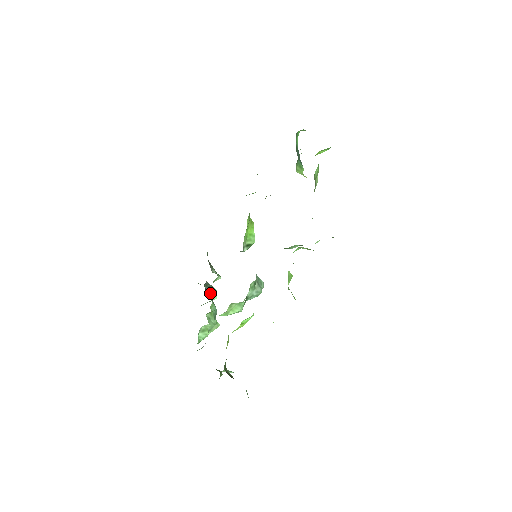
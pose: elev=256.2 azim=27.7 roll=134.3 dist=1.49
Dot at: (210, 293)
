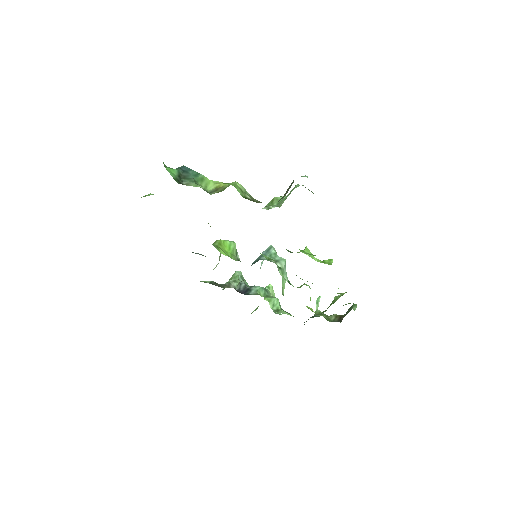
Dot at: (244, 286)
